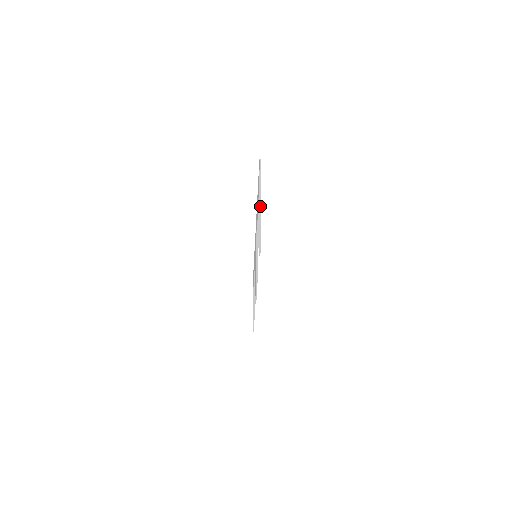
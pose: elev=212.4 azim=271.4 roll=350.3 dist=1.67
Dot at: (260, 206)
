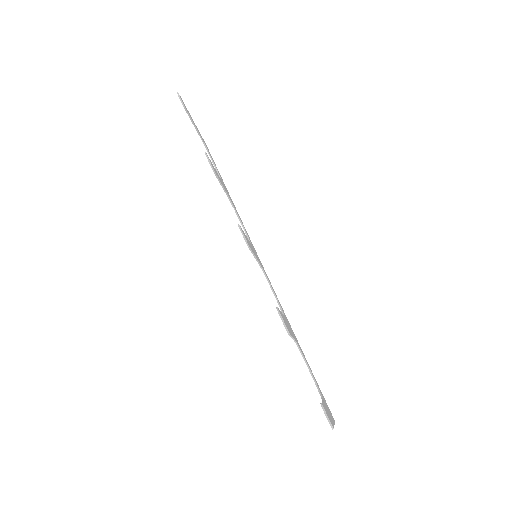
Dot at: (191, 117)
